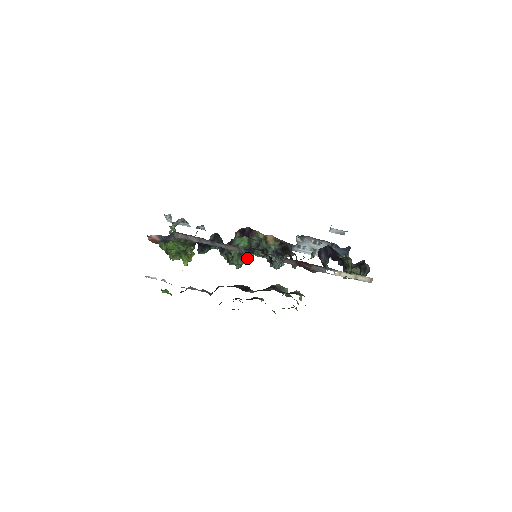
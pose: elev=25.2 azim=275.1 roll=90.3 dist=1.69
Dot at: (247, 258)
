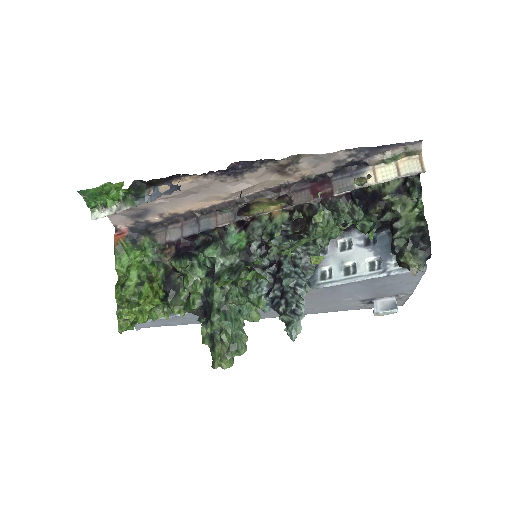
Dot at: occluded
